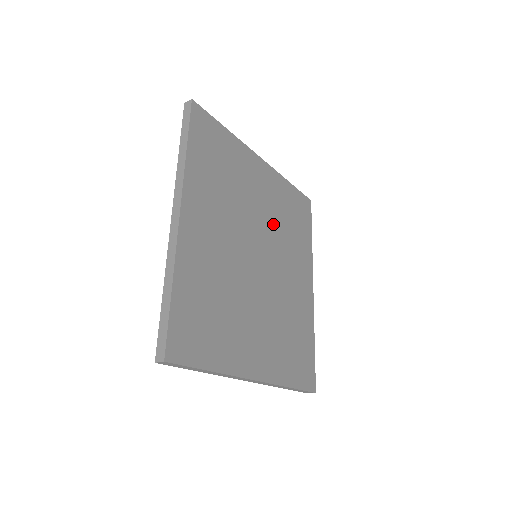
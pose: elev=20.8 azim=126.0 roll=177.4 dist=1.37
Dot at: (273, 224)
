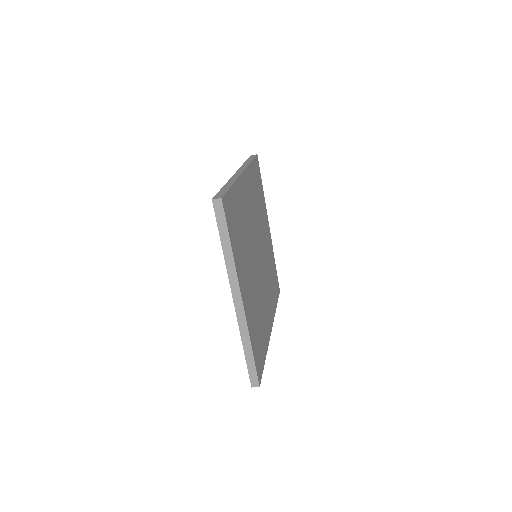
Dot at: (266, 259)
